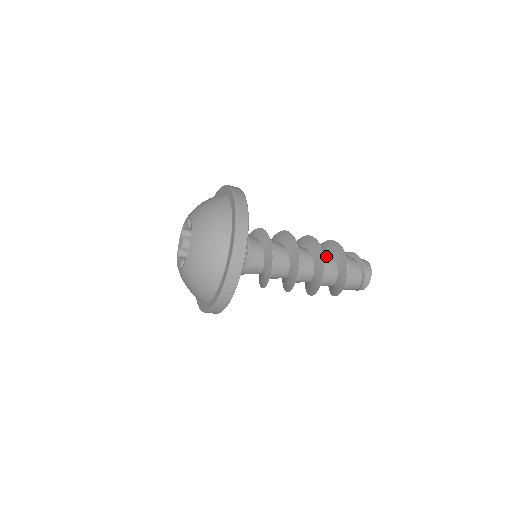
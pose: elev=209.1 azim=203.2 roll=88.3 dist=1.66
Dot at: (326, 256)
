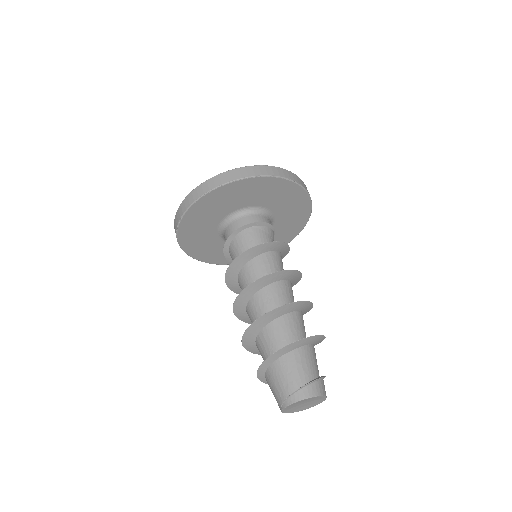
Dot at: occluded
